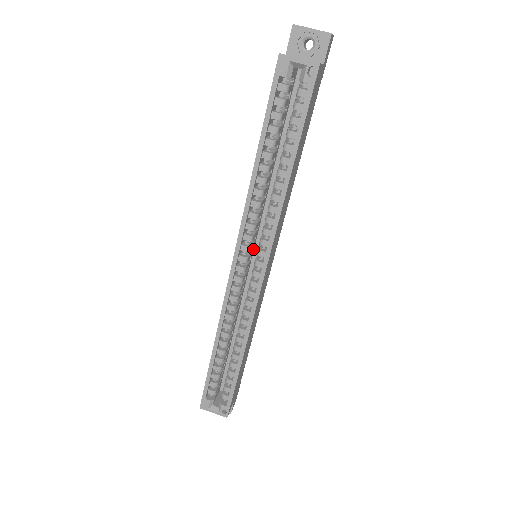
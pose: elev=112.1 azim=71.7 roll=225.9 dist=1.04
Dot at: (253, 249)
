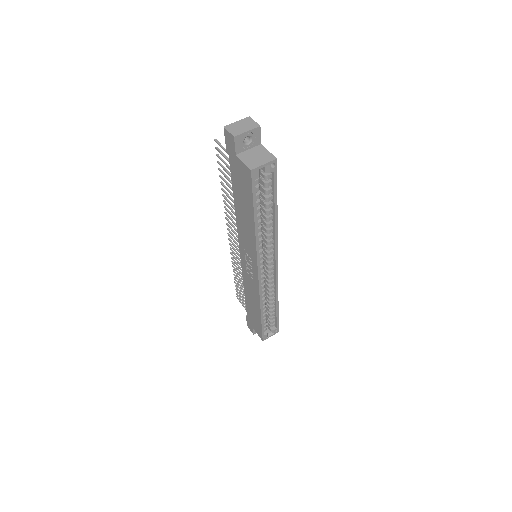
Dot at: occluded
